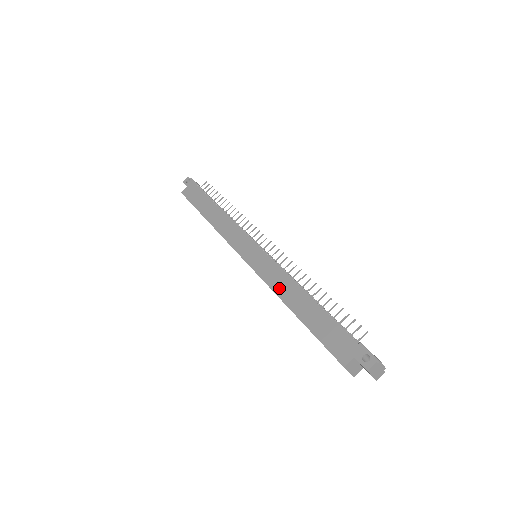
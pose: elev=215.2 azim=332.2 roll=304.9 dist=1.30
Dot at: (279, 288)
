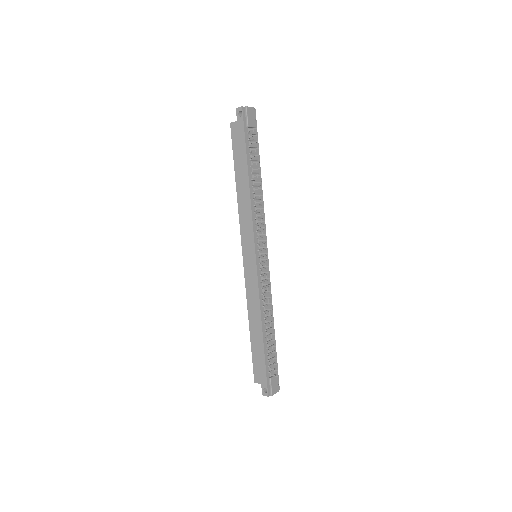
Dot at: (251, 307)
